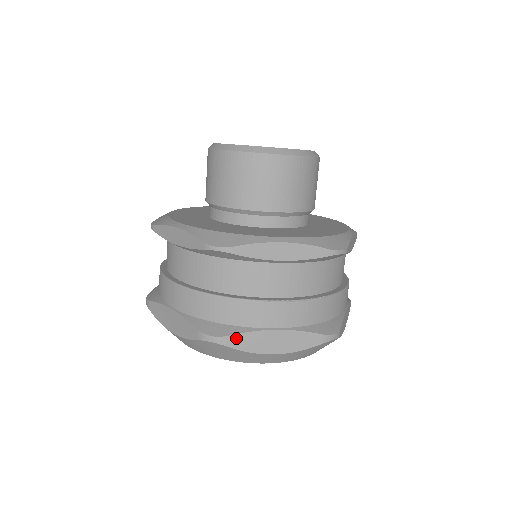
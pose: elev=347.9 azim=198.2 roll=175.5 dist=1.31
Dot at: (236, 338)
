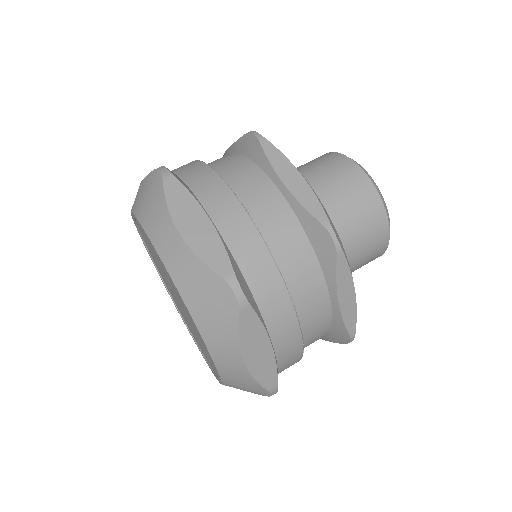
Dot at: (252, 316)
